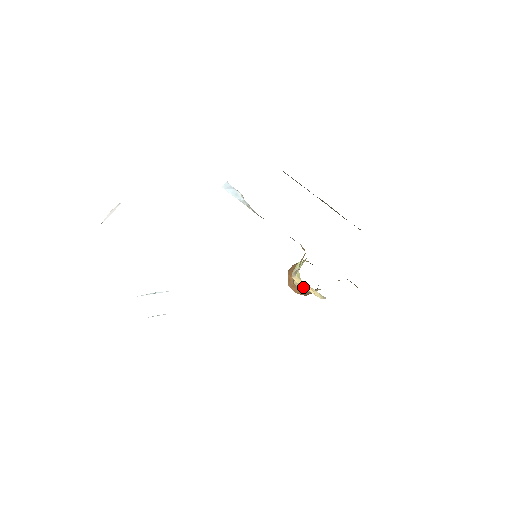
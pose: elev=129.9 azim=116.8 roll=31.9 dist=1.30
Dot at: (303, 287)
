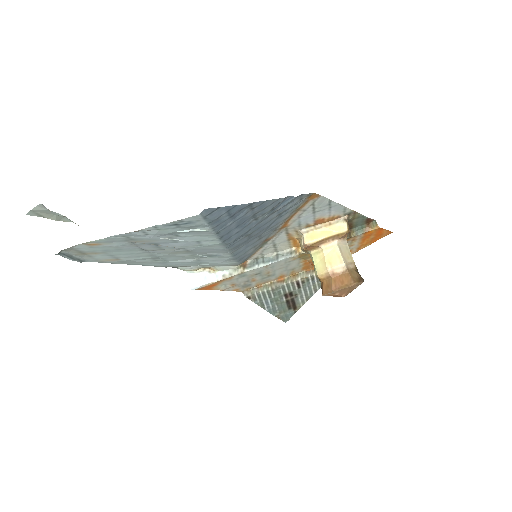
Dot at: (332, 257)
